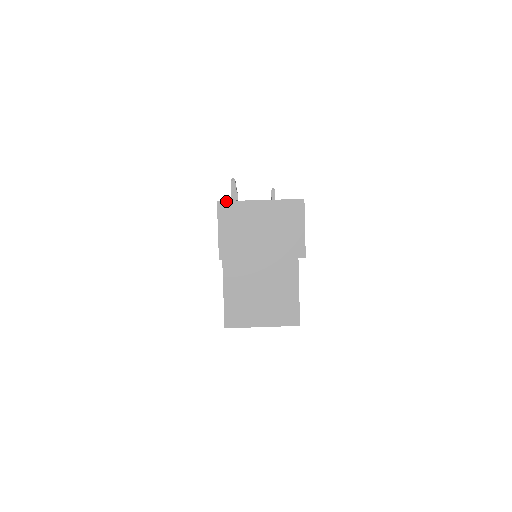
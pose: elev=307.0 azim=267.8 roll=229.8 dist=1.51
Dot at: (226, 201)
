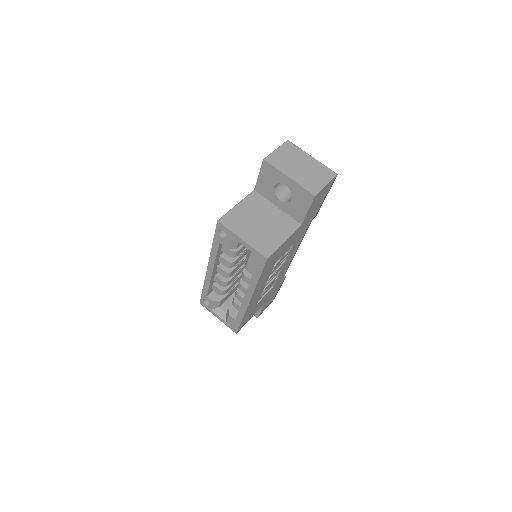
Dot at: occluded
